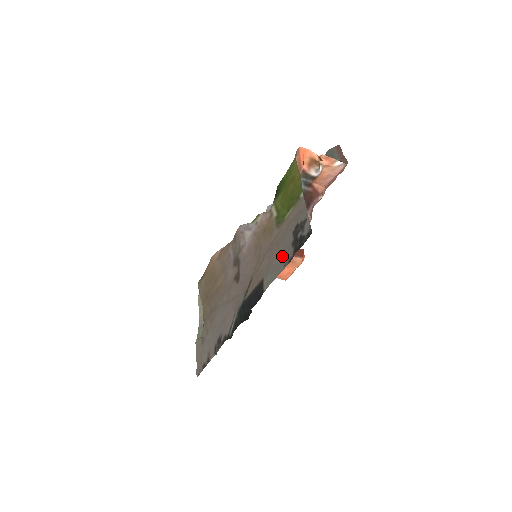
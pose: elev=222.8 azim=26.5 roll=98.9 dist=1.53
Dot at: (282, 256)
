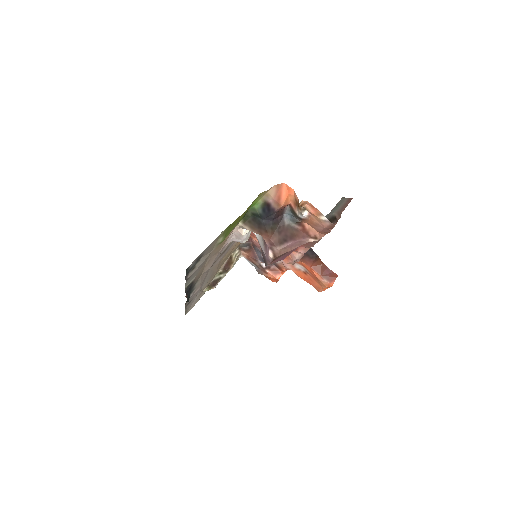
Dot at: (195, 272)
